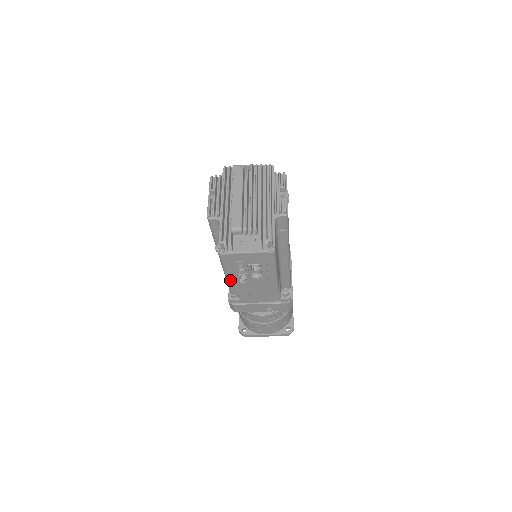
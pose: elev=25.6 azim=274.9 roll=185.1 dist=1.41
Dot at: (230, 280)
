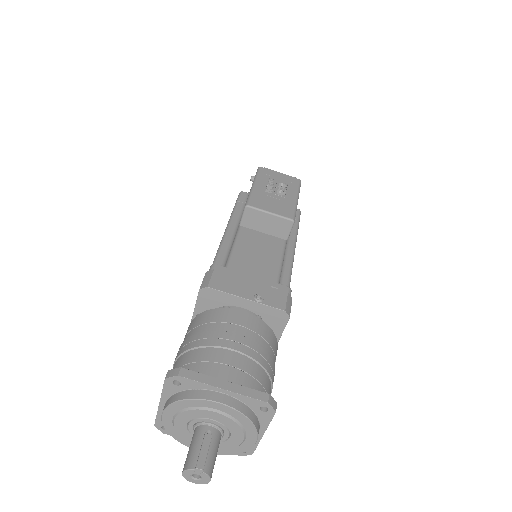
Dot at: (255, 189)
